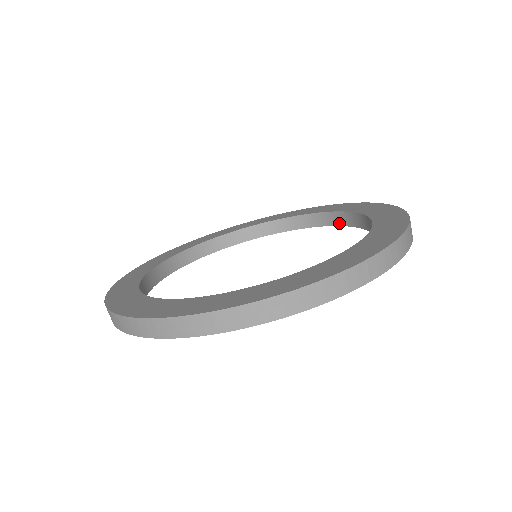
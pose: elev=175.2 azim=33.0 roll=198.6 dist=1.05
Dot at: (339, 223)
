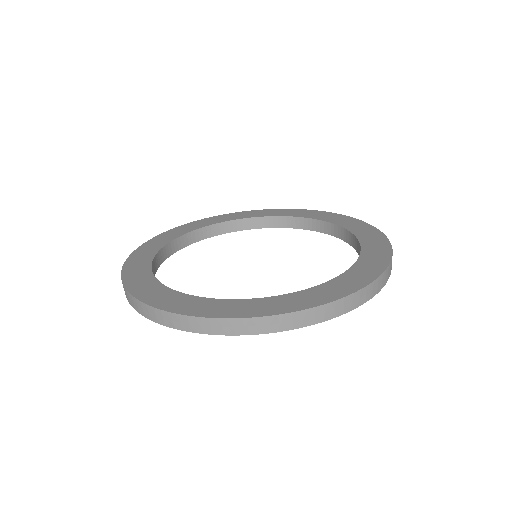
Dot at: (312, 228)
